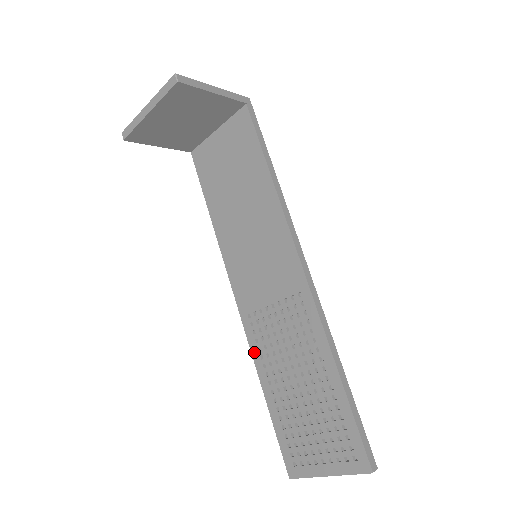
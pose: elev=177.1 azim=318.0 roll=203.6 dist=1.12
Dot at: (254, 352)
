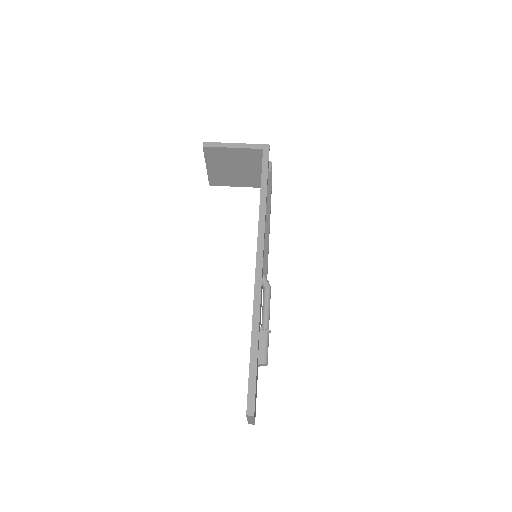
Dot at: occluded
